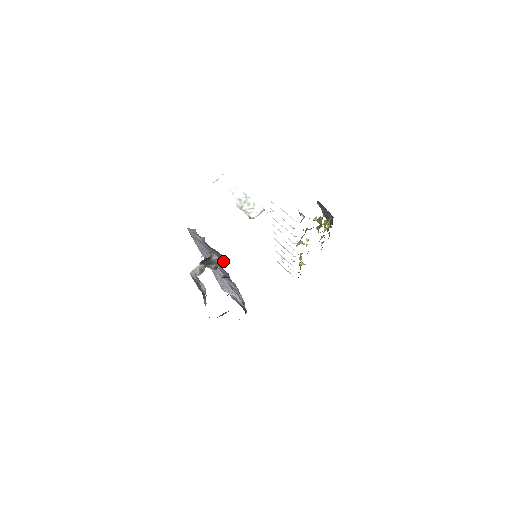
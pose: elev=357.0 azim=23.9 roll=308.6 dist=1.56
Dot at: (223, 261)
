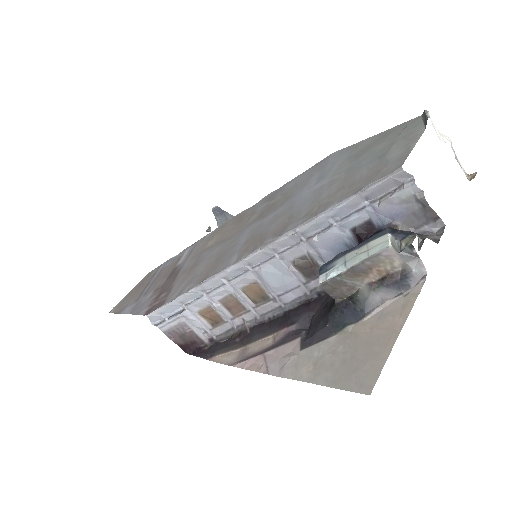
Dot at: (435, 233)
